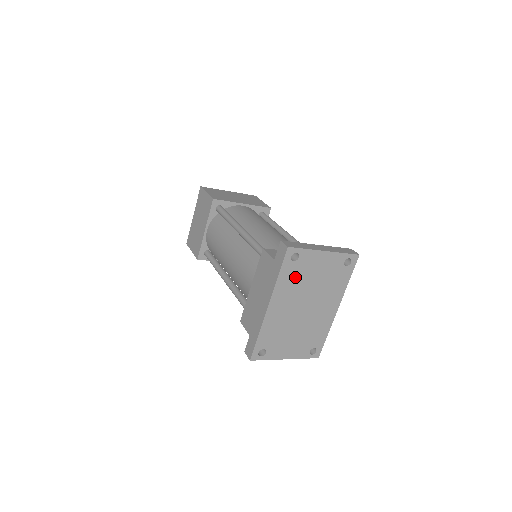
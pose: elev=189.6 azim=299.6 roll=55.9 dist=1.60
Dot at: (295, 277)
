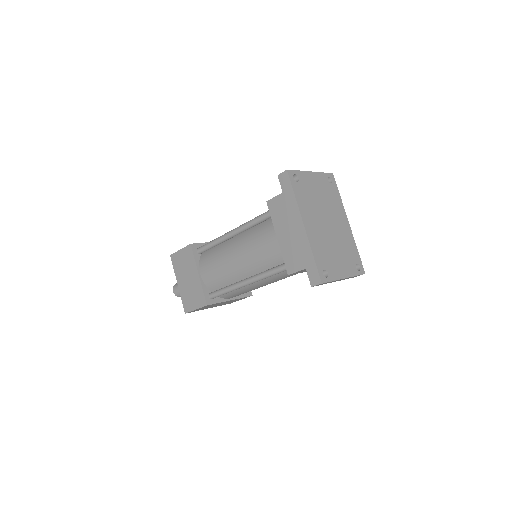
Dot at: (306, 196)
